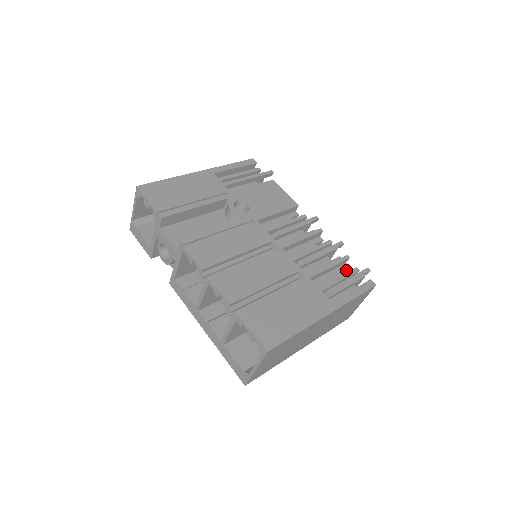
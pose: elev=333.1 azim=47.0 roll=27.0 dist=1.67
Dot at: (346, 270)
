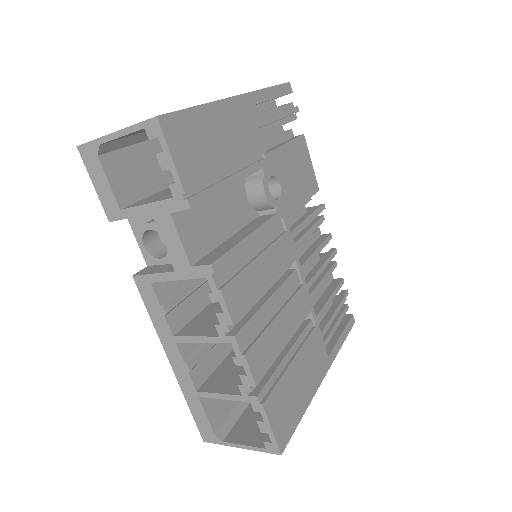
Dot at: occluded
